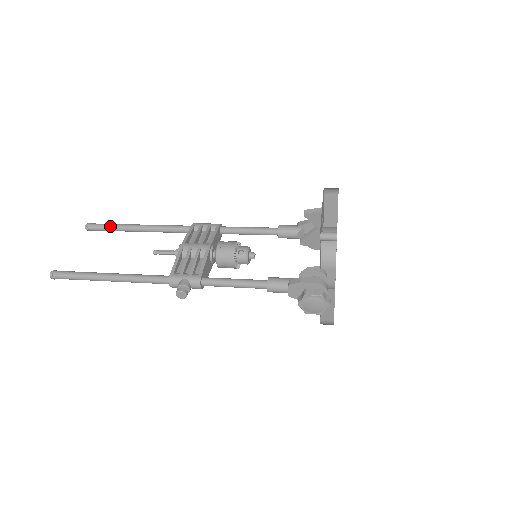
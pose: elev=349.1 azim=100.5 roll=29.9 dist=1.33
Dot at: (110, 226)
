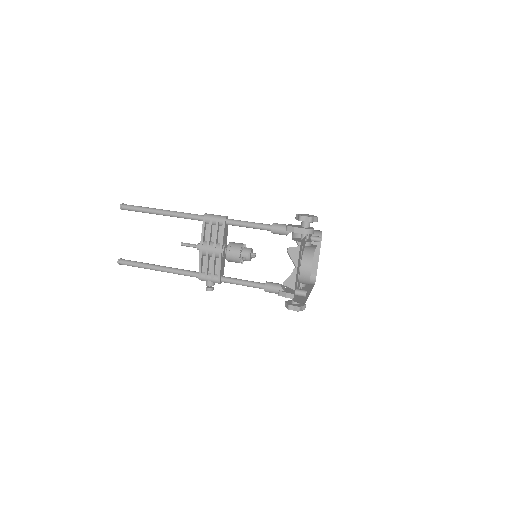
Dot at: (139, 211)
